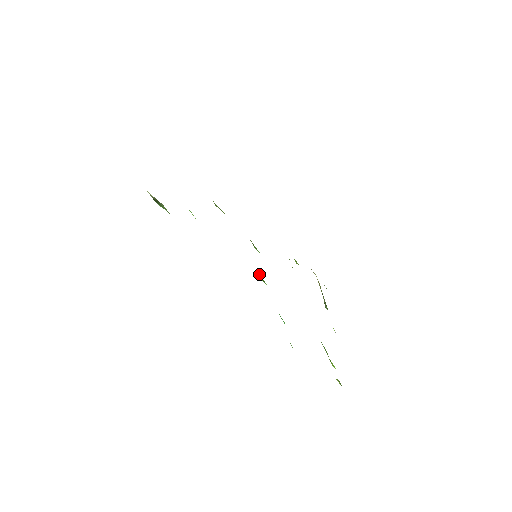
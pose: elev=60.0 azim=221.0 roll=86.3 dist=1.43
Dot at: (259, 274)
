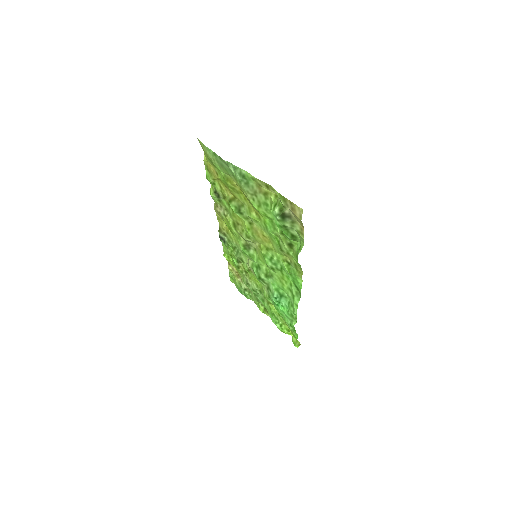
Dot at: (268, 271)
